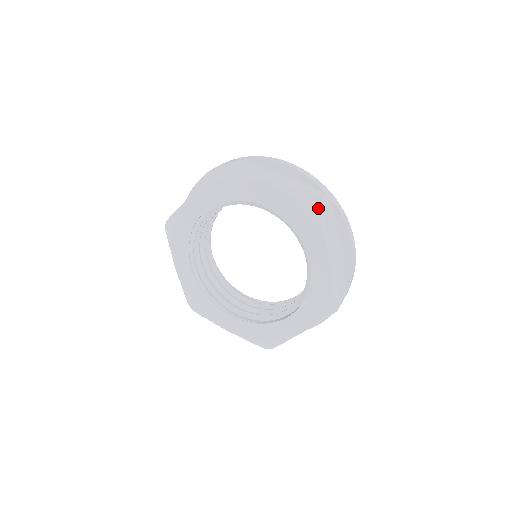
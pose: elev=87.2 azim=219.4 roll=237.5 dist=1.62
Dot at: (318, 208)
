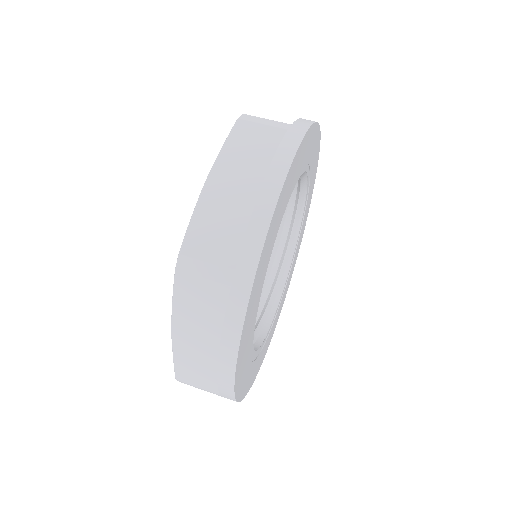
Dot at: (240, 118)
